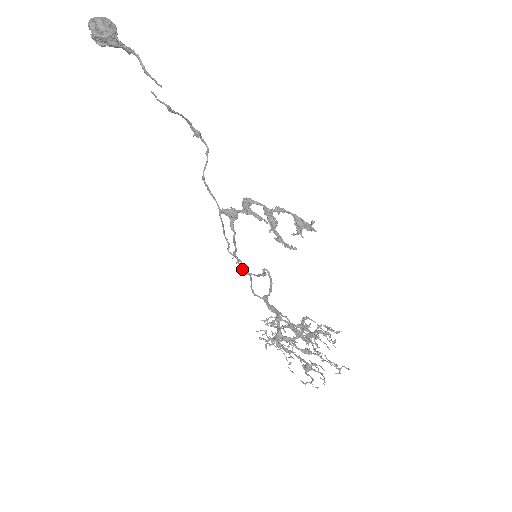
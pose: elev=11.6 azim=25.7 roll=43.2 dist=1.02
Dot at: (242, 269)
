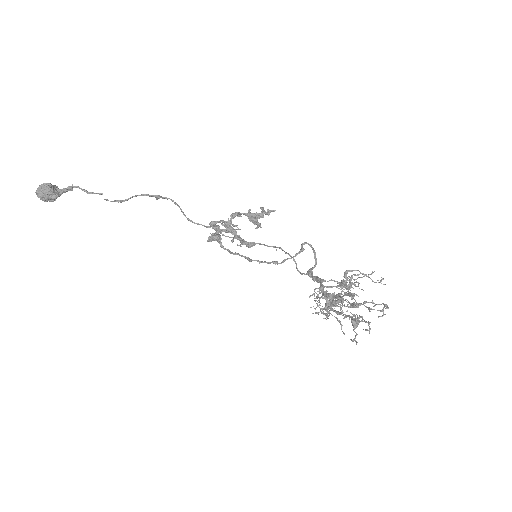
Dot at: occluded
